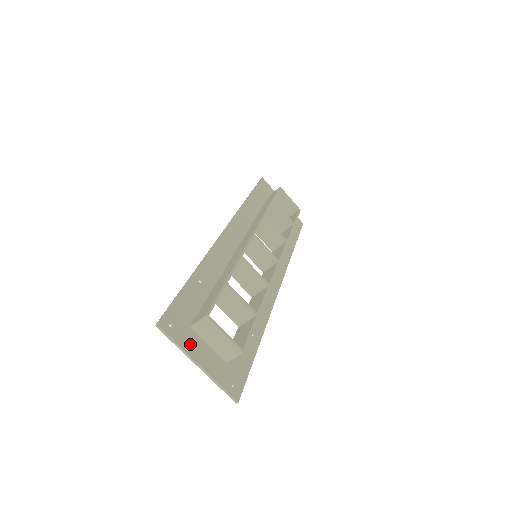
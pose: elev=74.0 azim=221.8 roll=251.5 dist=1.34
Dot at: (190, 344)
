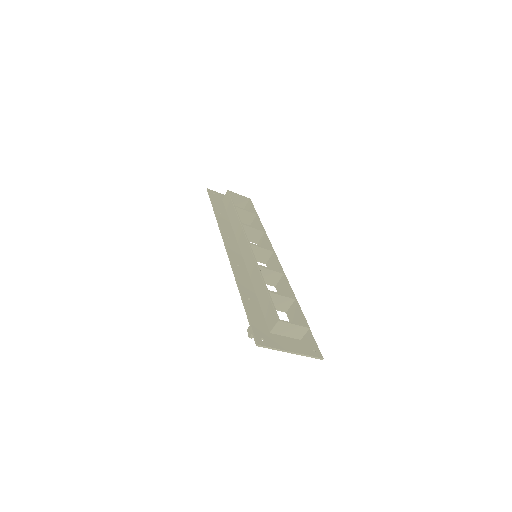
Dot at: (279, 343)
